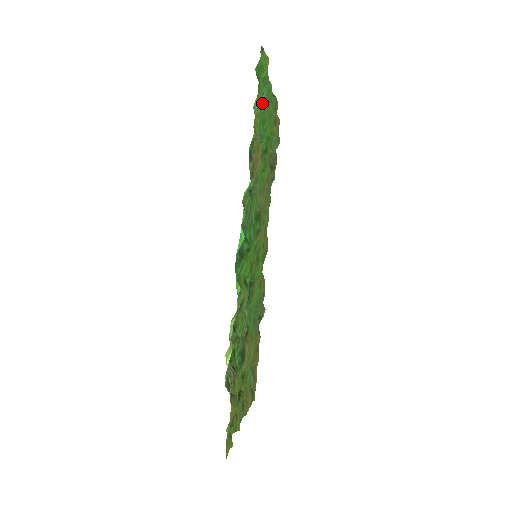
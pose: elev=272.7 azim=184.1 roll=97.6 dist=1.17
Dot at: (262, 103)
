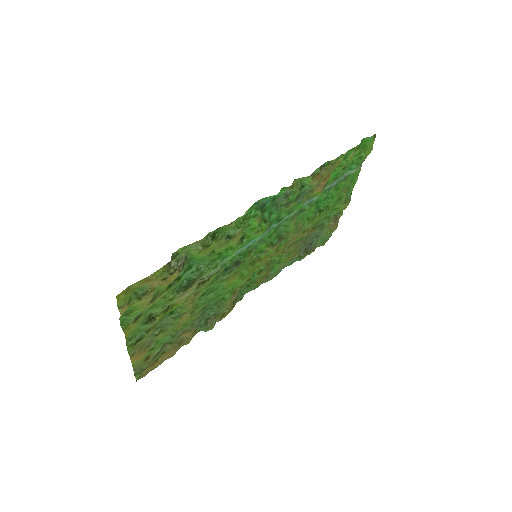
Dot at: (346, 174)
